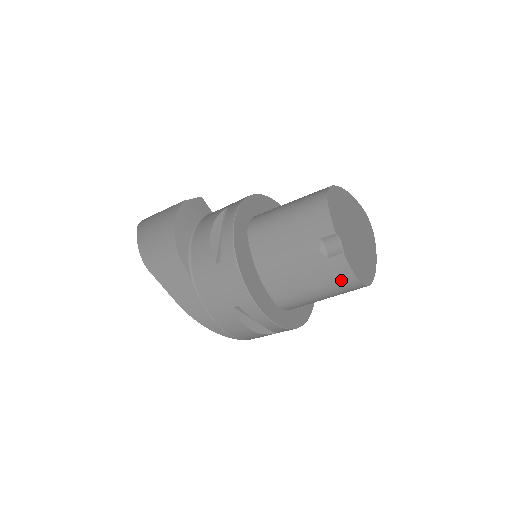
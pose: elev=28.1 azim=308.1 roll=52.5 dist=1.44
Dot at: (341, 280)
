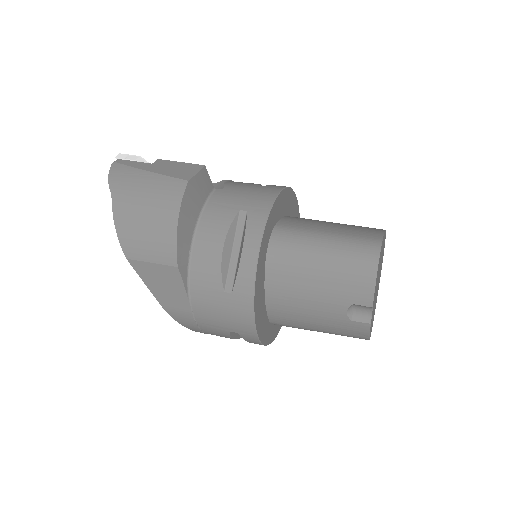
Dot at: (353, 335)
